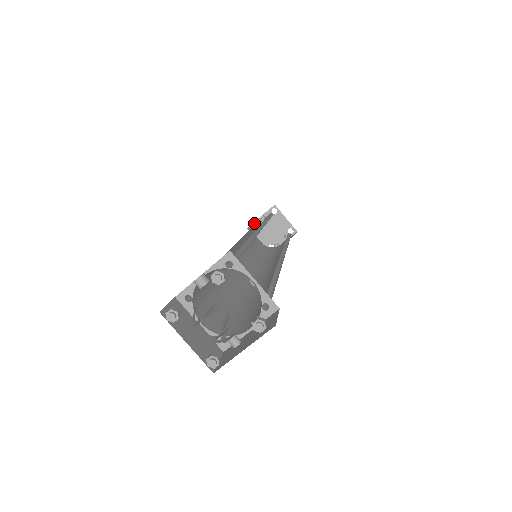
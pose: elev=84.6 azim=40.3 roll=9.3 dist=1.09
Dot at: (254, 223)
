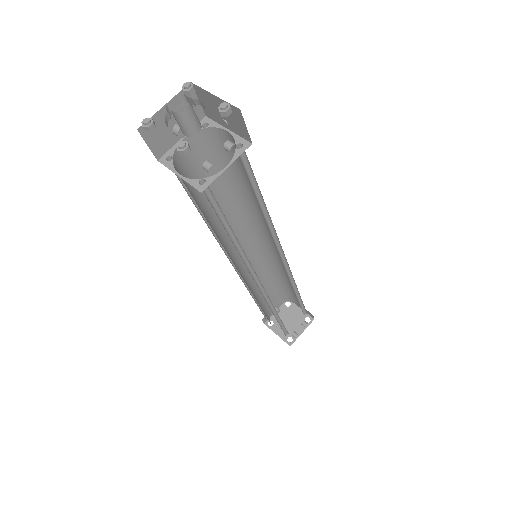
Dot at: occluded
